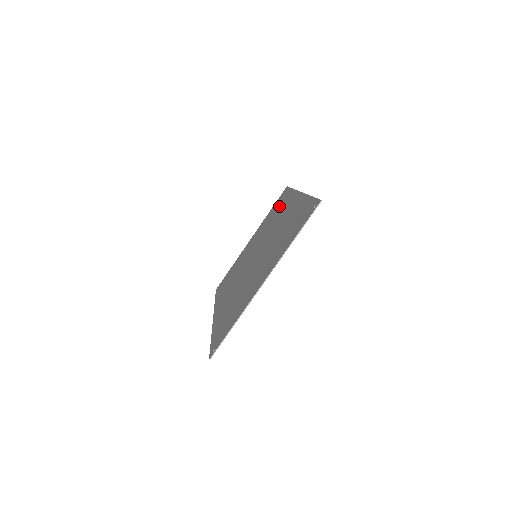
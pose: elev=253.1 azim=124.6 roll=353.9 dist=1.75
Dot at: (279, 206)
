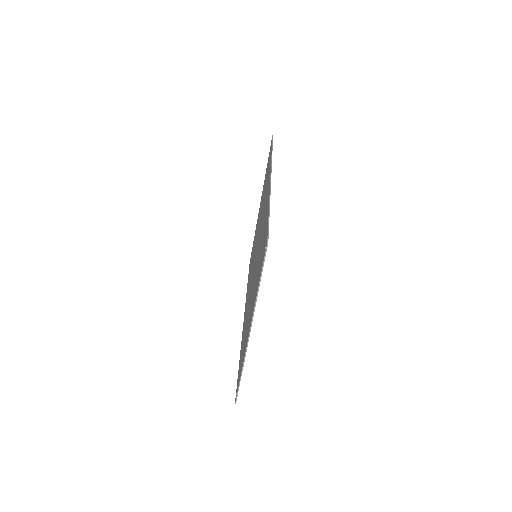
Dot at: occluded
